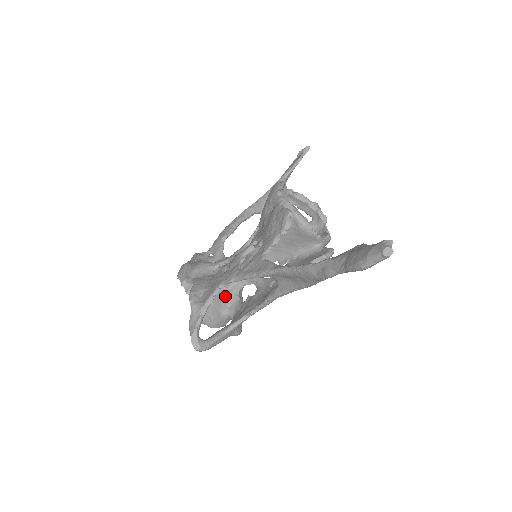
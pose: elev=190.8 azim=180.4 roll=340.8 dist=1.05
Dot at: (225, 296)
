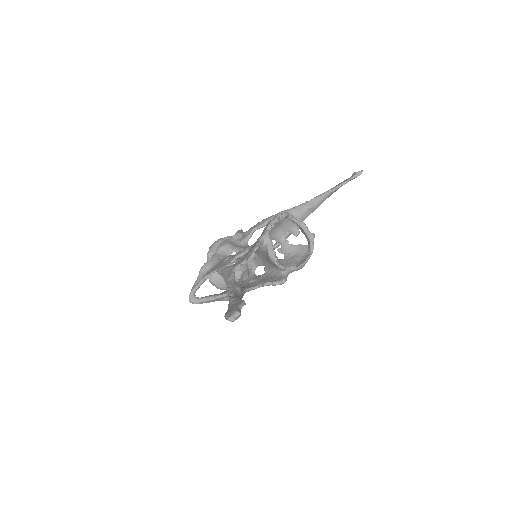
Dot at: occluded
